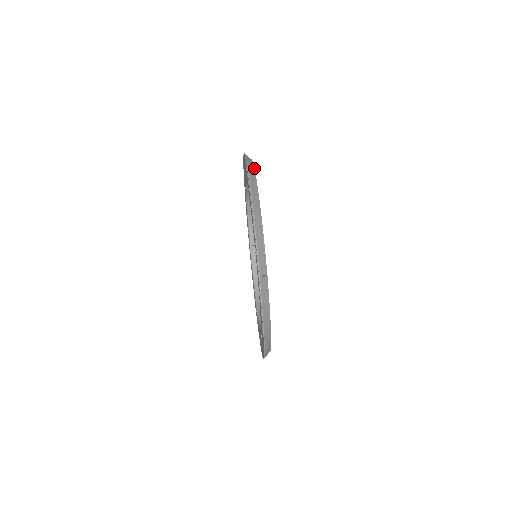
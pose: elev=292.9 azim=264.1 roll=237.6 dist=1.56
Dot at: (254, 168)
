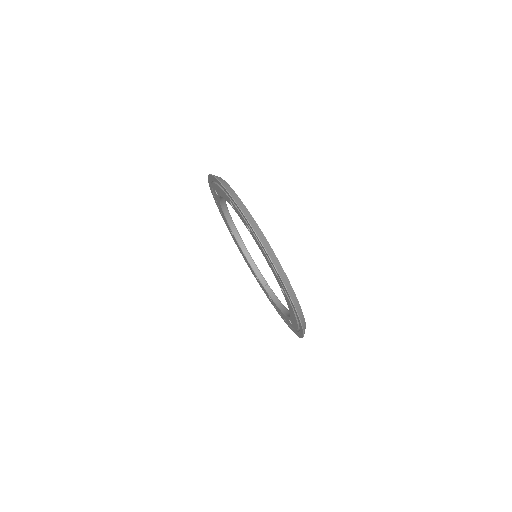
Dot at: occluded
